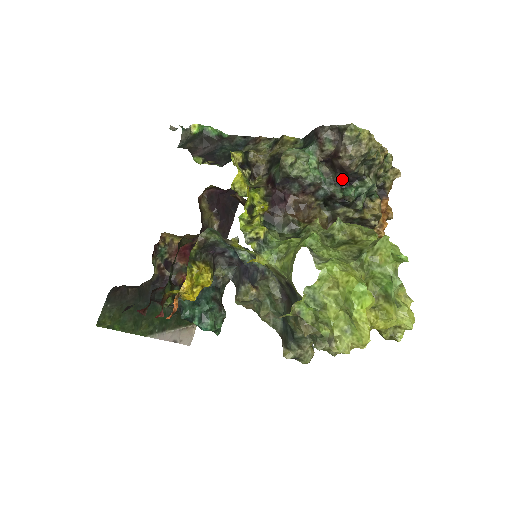
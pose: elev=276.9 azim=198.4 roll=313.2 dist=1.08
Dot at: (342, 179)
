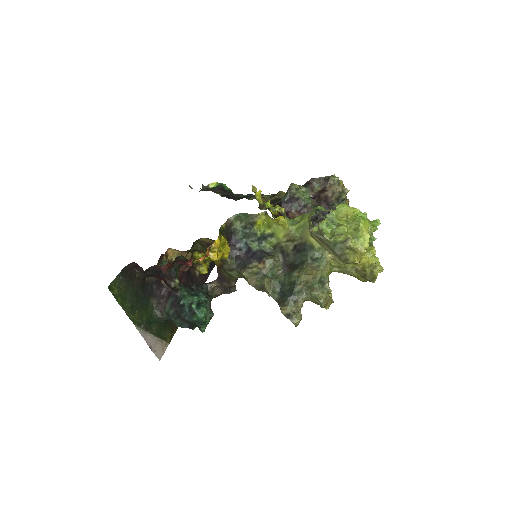
Dot at: occluded
